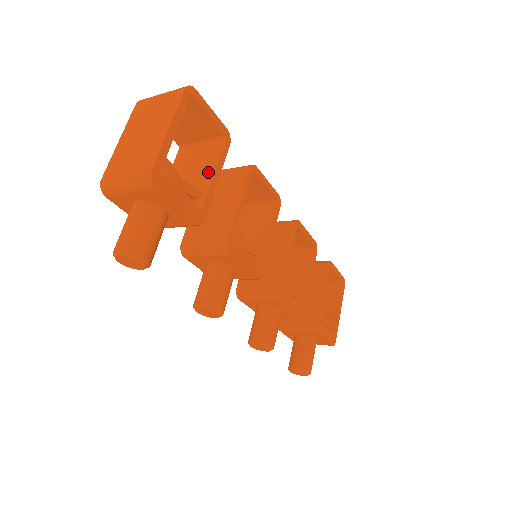
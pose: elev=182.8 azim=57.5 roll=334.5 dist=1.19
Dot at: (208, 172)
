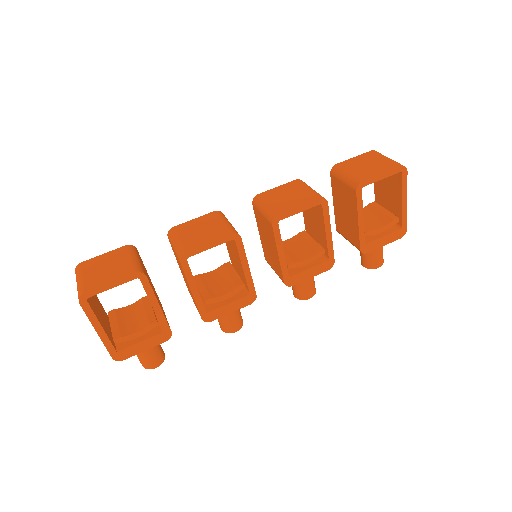
Dot at: occluded
